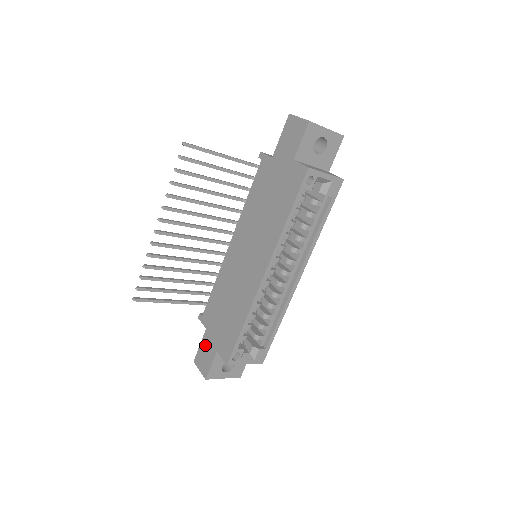
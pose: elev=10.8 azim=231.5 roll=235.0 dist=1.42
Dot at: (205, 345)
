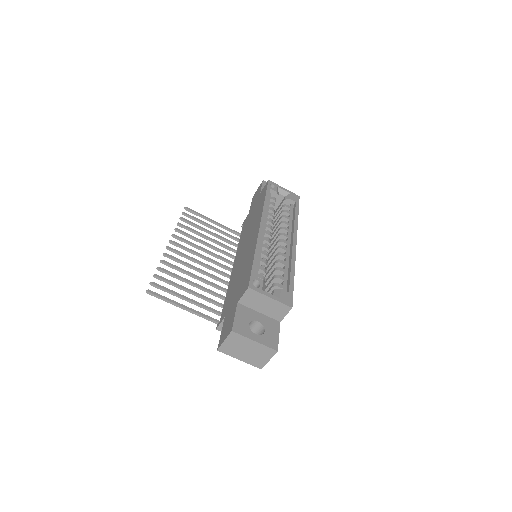
Dot at: (226, 322)
